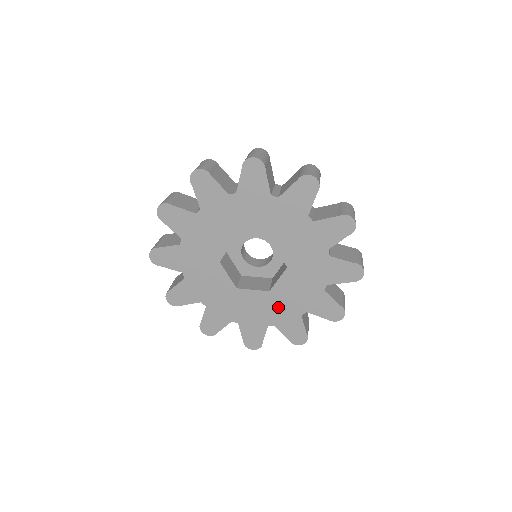
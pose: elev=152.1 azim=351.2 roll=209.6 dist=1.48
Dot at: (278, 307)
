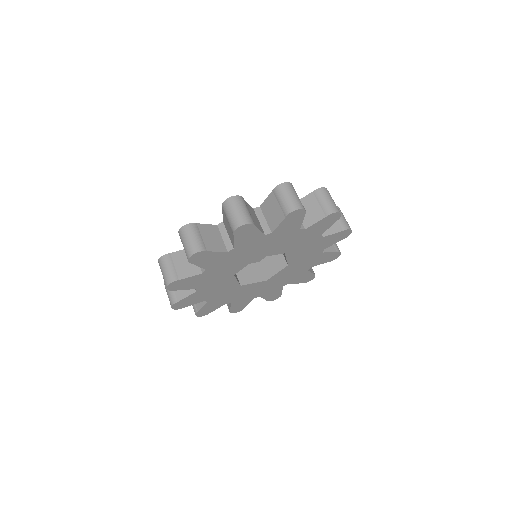
Dot at: (303, 263)
